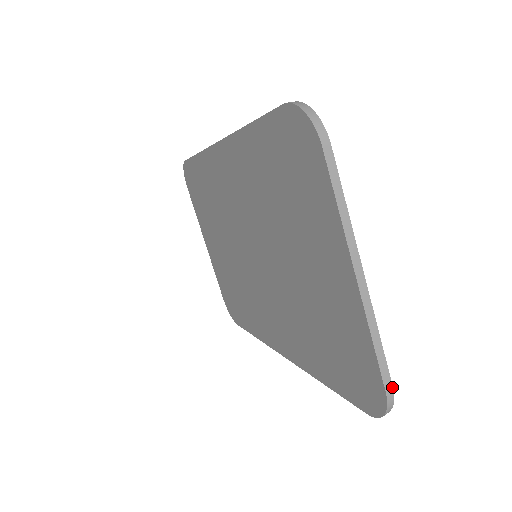
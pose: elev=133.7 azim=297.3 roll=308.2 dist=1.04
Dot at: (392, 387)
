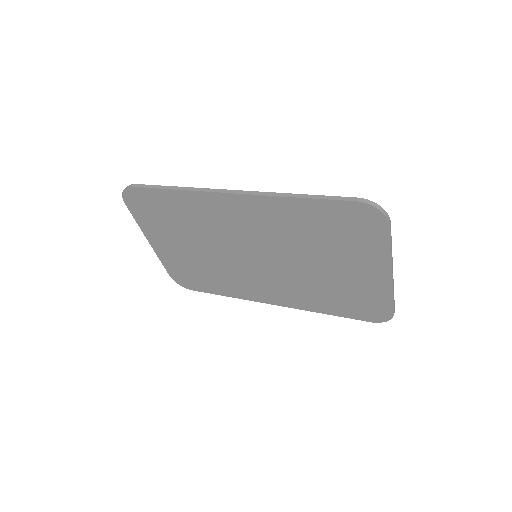
Dot at: occluded
